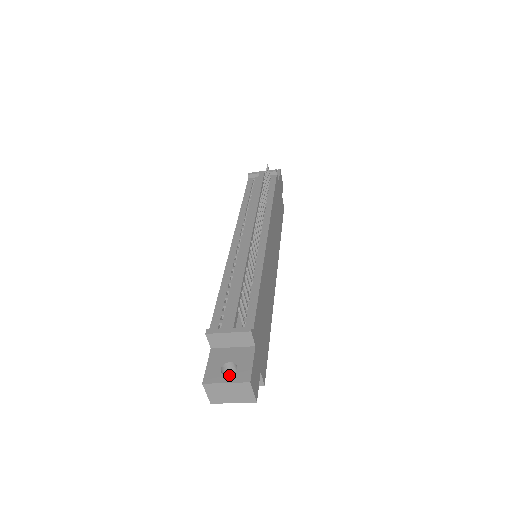
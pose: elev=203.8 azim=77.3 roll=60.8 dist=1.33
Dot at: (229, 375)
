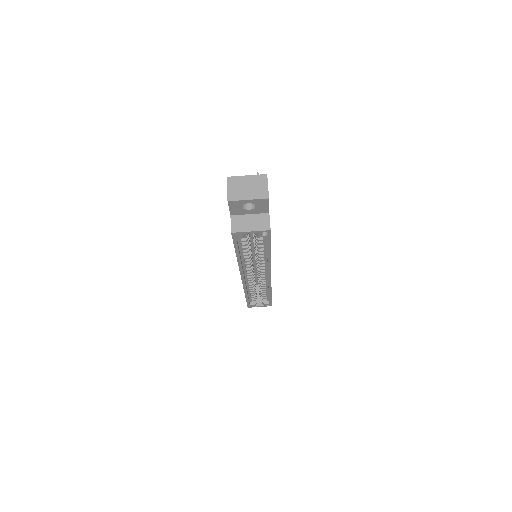
Dot at: occluded
